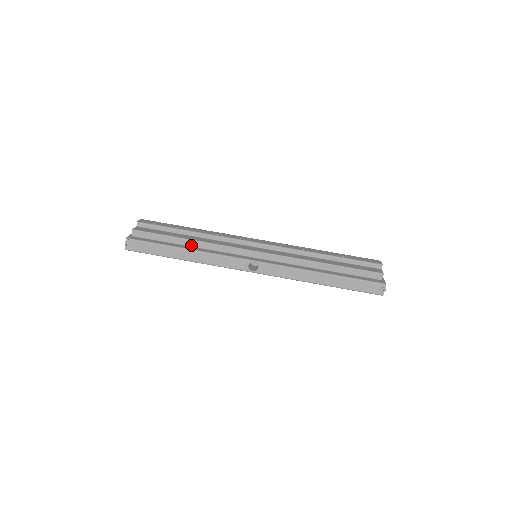
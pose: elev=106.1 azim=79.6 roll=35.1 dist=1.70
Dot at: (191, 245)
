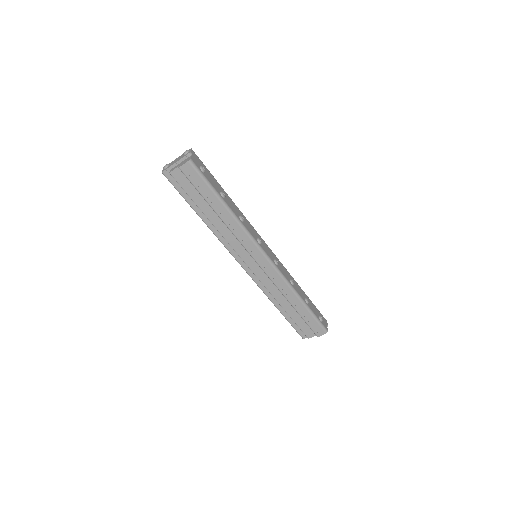
Dot at: occluded
